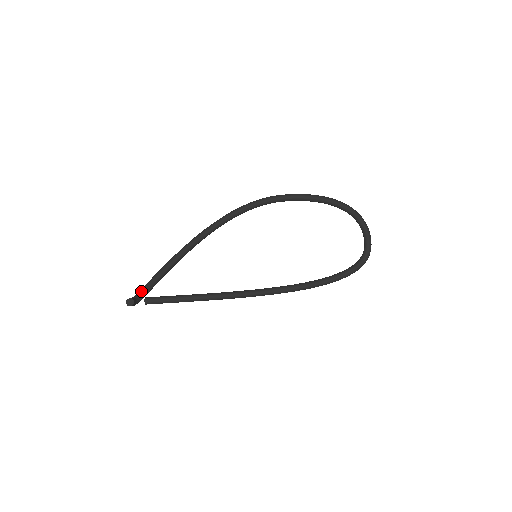
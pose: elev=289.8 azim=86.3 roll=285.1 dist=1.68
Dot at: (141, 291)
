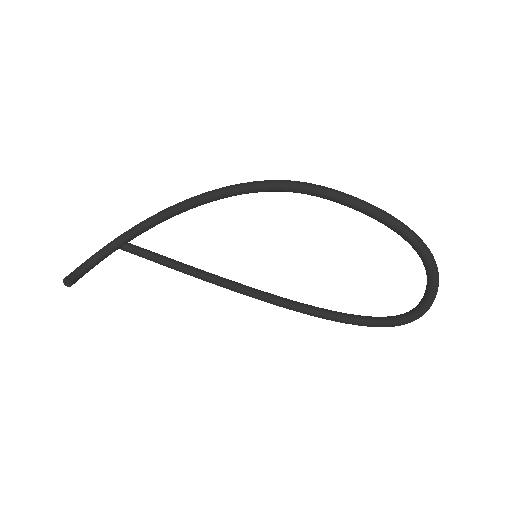
Dot at: (91, 260)
